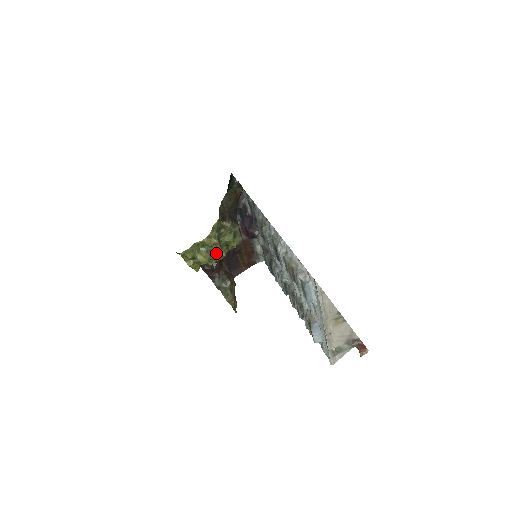
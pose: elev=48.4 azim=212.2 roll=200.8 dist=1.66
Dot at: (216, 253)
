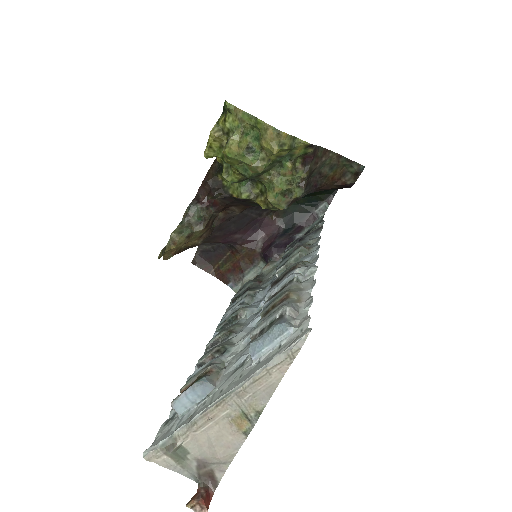
Dot at: (253, 164)
